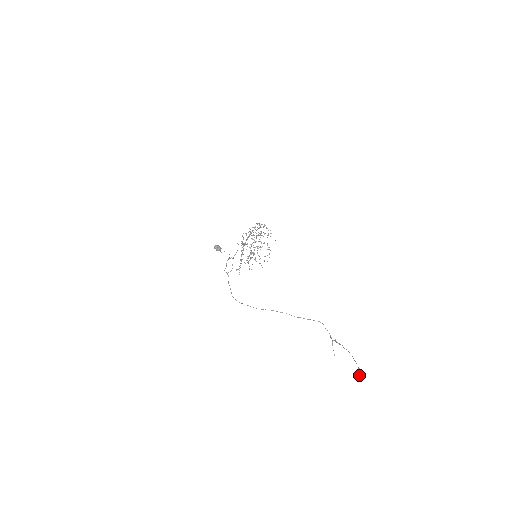
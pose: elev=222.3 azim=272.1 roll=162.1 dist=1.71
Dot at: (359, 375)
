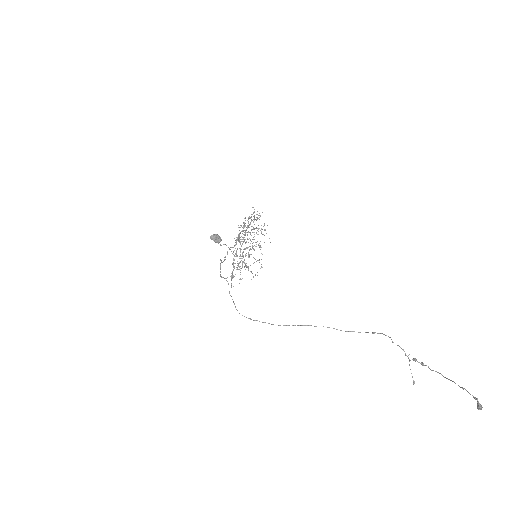
Dot at: (479, 409)
